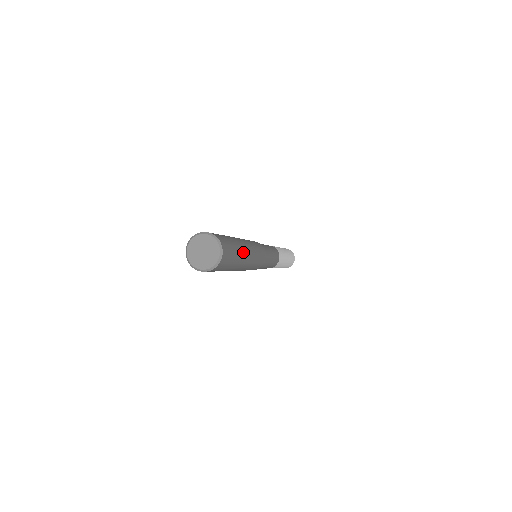
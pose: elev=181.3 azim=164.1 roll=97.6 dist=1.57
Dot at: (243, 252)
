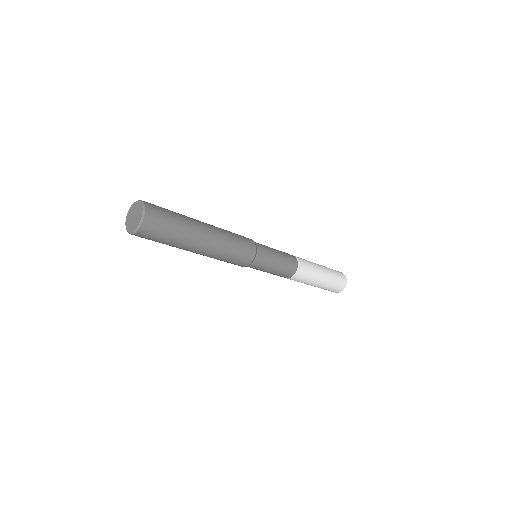
Dot at: (192, 239)
